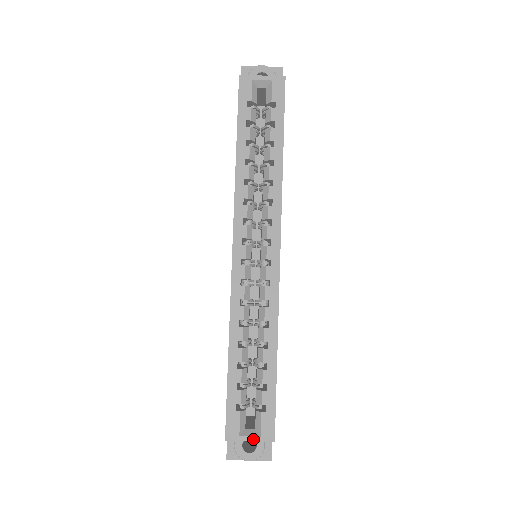
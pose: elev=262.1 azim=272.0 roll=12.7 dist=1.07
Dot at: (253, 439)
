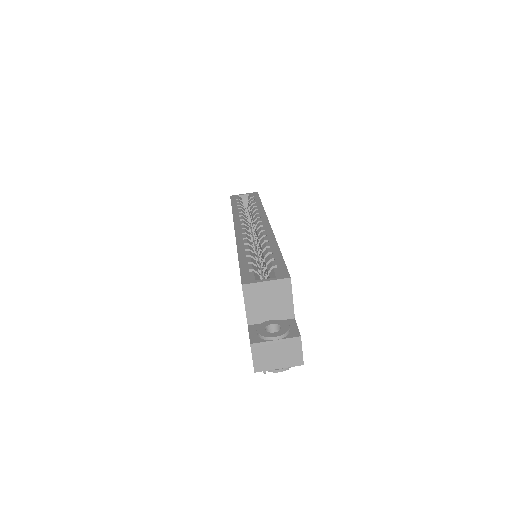
Dot at: (269, 280)
